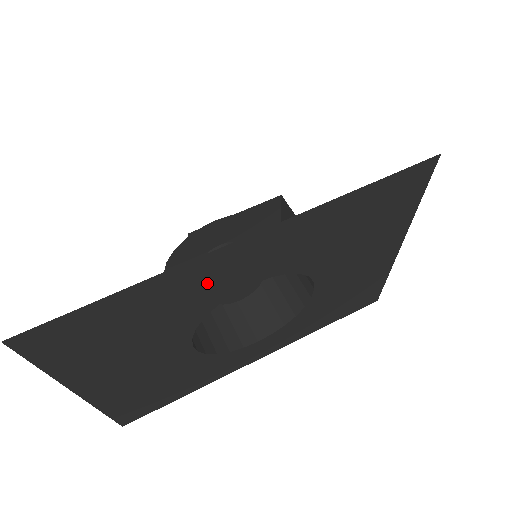
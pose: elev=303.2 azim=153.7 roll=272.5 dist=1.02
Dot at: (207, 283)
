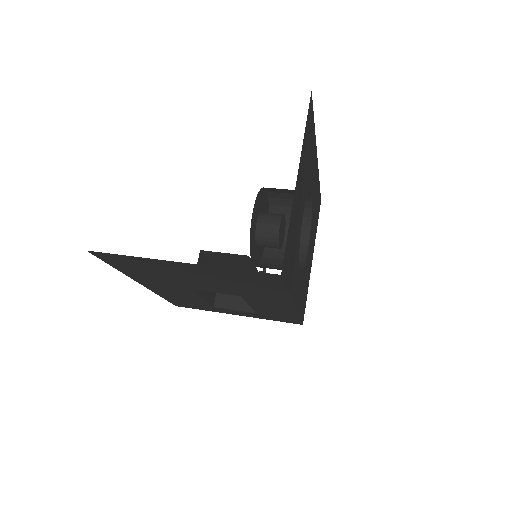
Dot at: (313, 167)
